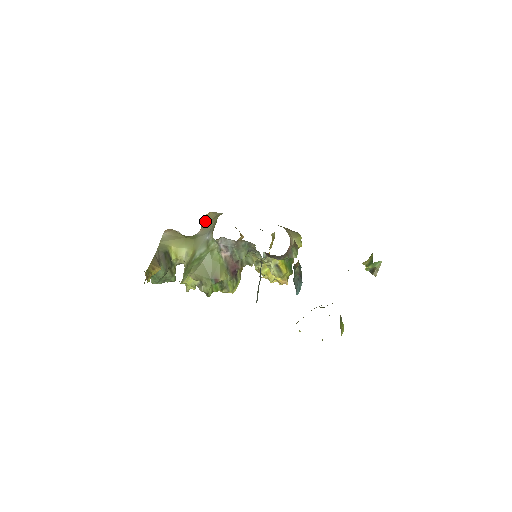
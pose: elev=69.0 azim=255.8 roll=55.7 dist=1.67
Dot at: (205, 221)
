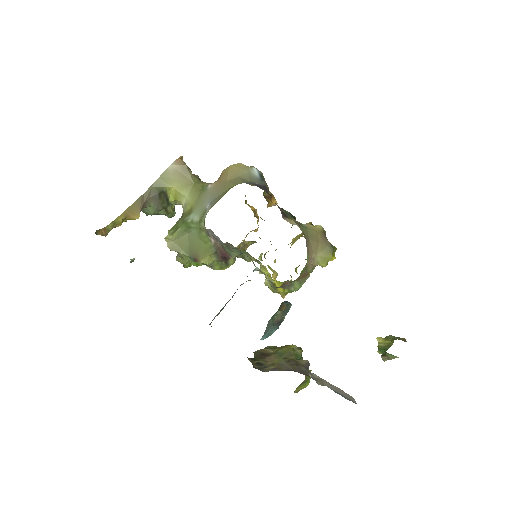
Dot at: (224, 175)
